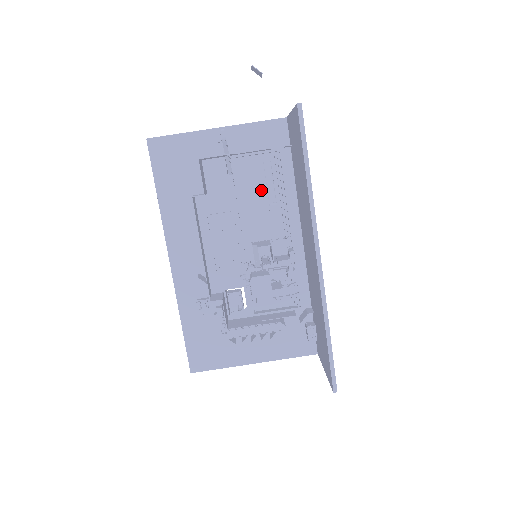
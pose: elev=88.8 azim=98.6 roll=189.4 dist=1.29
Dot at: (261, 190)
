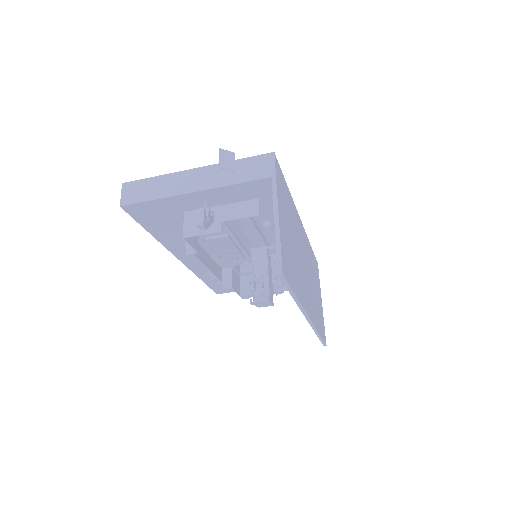
Dot at: occluded
